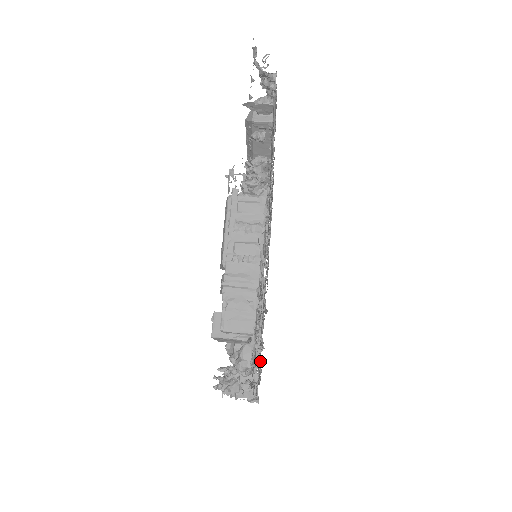
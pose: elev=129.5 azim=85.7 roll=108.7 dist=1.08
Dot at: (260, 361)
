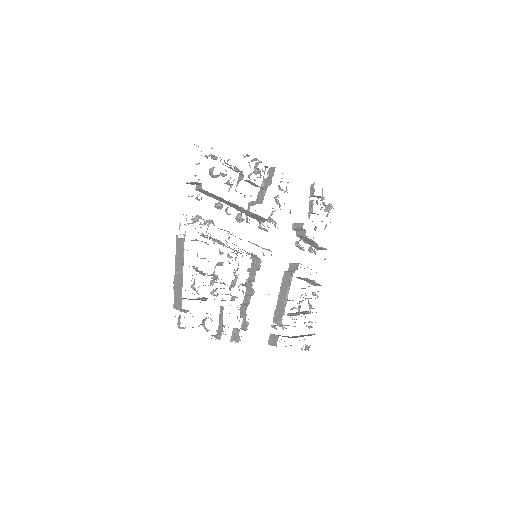
Dot at: occluded
